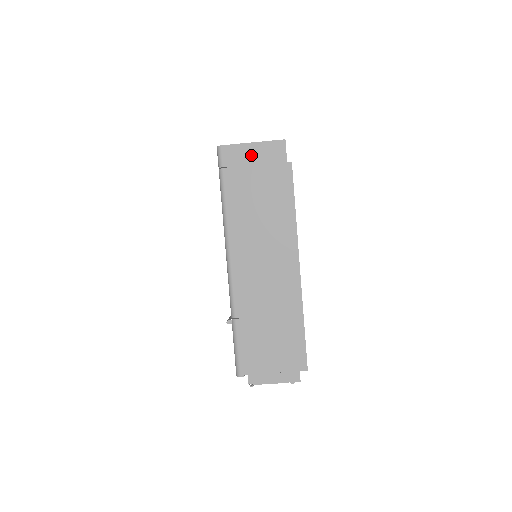
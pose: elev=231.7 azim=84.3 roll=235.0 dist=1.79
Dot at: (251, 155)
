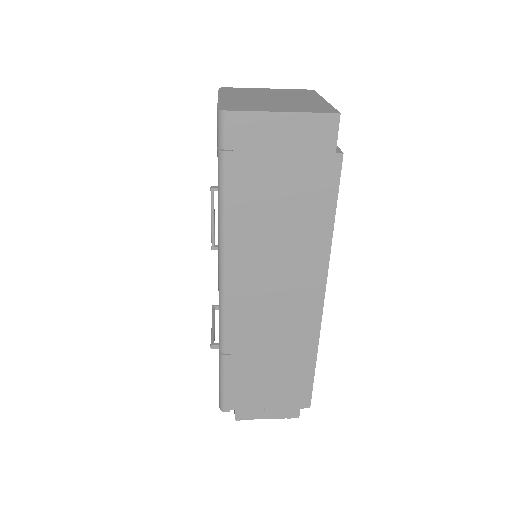
Dot at: (277, 134)
